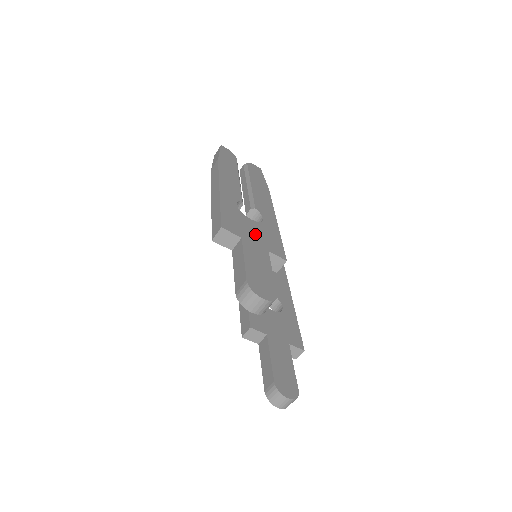
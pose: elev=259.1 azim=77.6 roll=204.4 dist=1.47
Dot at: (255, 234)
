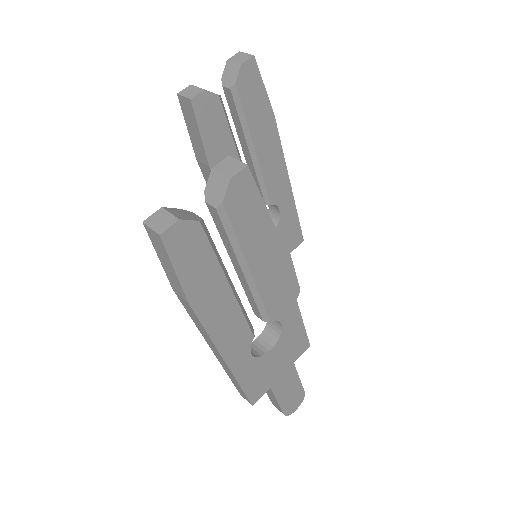
Dot at: (279, 363)
